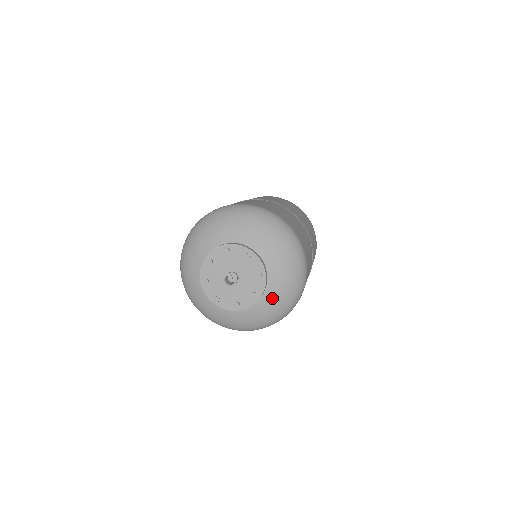
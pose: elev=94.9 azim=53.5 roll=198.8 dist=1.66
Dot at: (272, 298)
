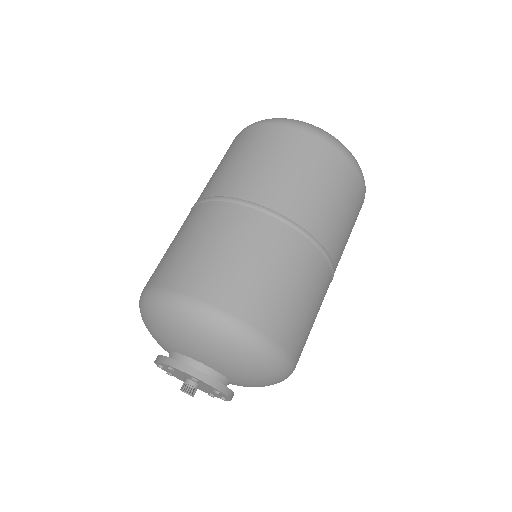
Dot at: (251, 386)
